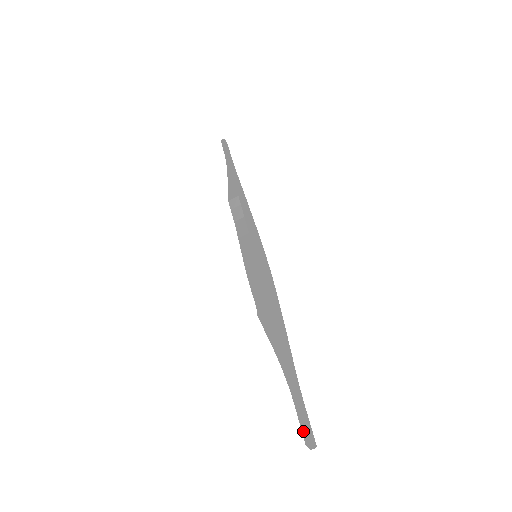
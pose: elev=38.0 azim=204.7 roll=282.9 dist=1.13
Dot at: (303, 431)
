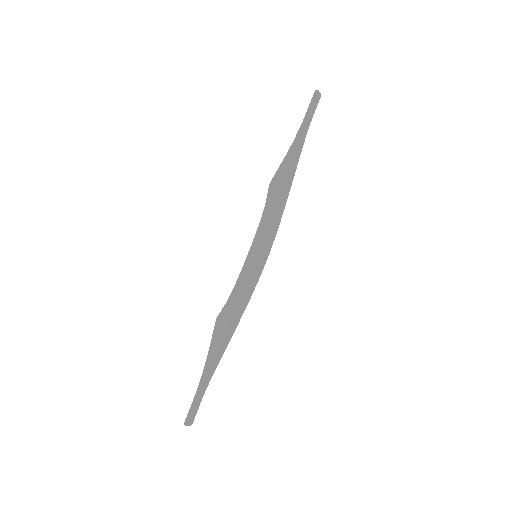
Dot at: (188, 415)
